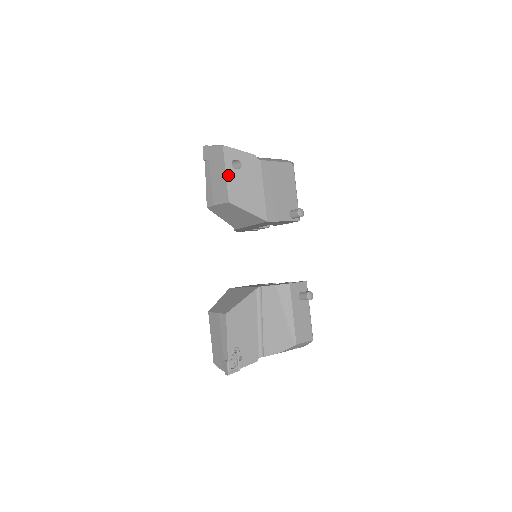
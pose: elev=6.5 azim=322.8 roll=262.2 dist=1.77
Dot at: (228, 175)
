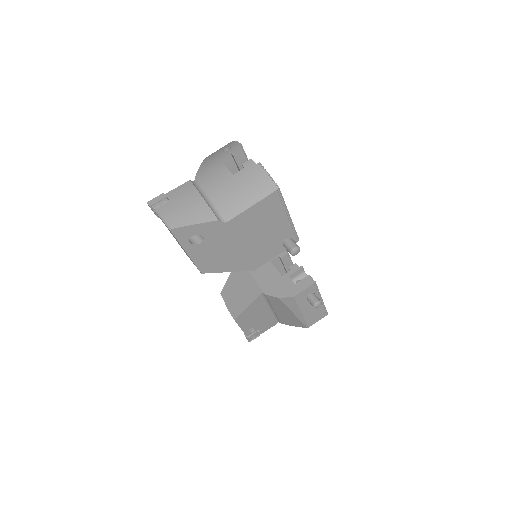
Dot at: (190, 253)
